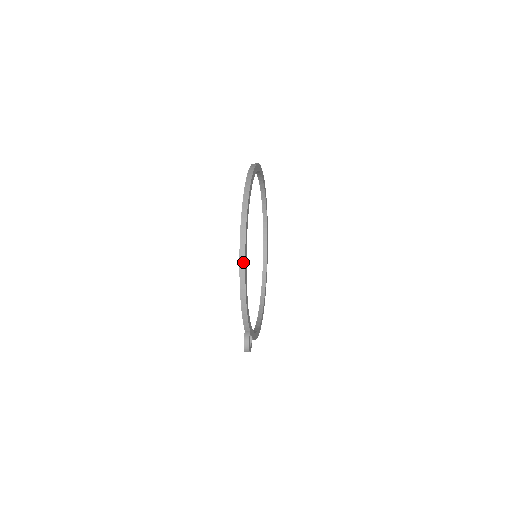
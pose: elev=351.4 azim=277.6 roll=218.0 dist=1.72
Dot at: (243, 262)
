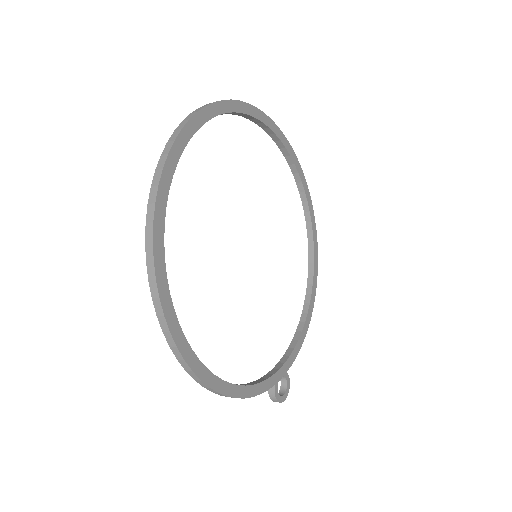
Dot at: (201, 382)
